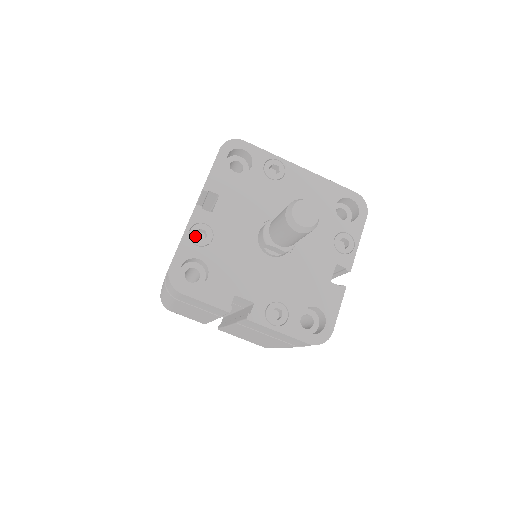
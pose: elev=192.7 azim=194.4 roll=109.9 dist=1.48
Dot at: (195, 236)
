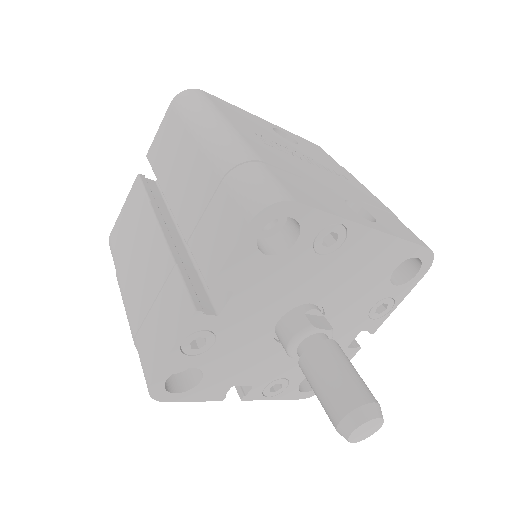
Dot at: (189, 347)
